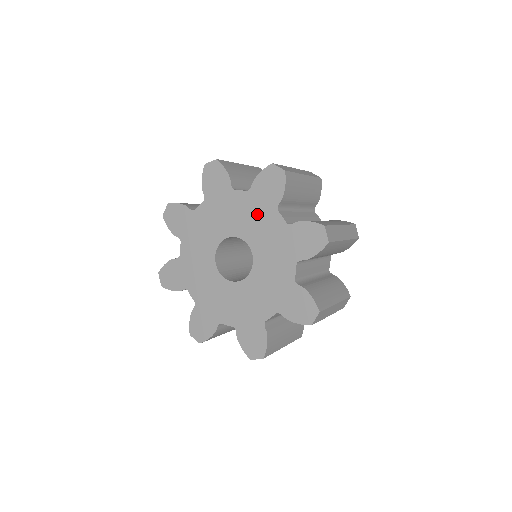
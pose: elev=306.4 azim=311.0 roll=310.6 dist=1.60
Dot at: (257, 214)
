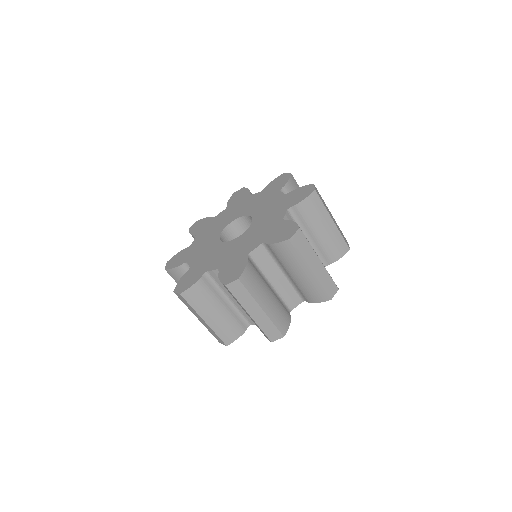
Dot at: (264, 199)
